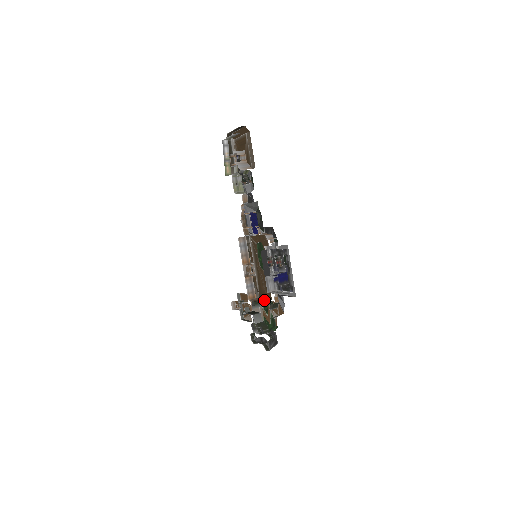
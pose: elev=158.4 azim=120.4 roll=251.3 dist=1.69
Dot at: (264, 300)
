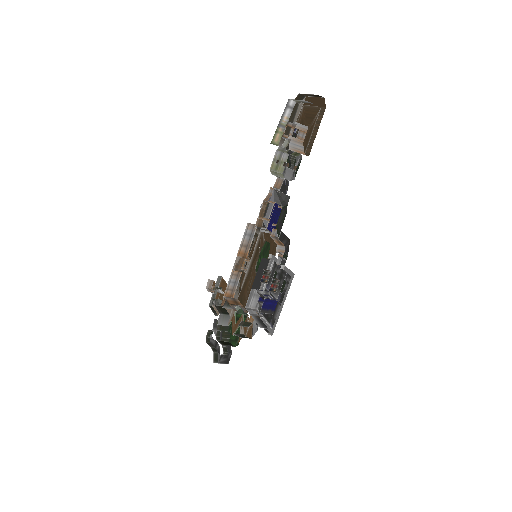
Dot at: (240, 306)
